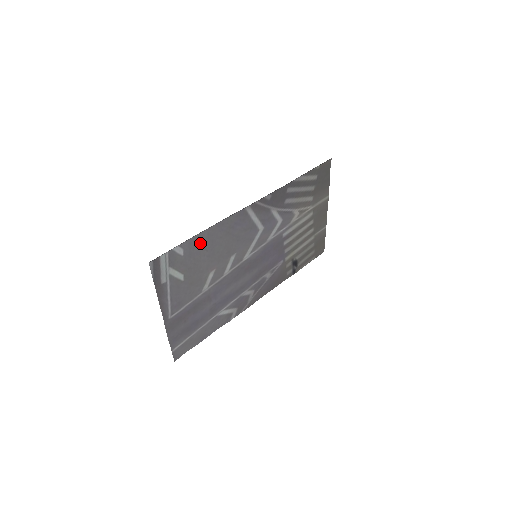
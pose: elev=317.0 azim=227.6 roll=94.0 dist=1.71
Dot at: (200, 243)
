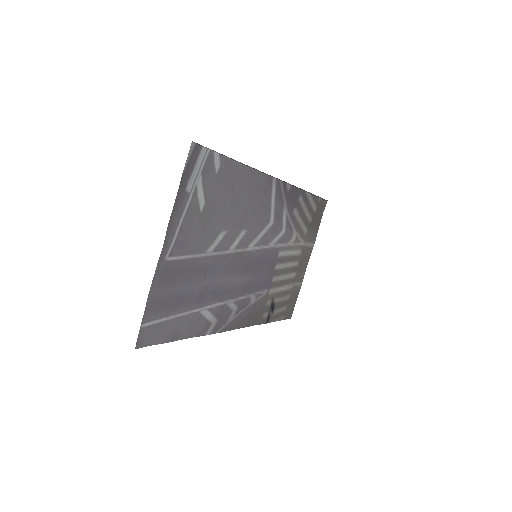
Dot at: (232, 176)
